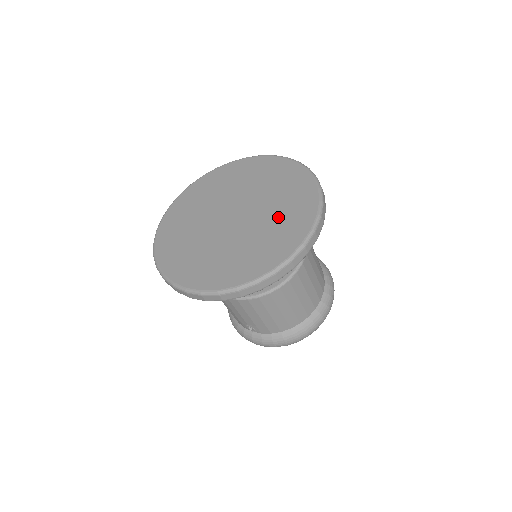
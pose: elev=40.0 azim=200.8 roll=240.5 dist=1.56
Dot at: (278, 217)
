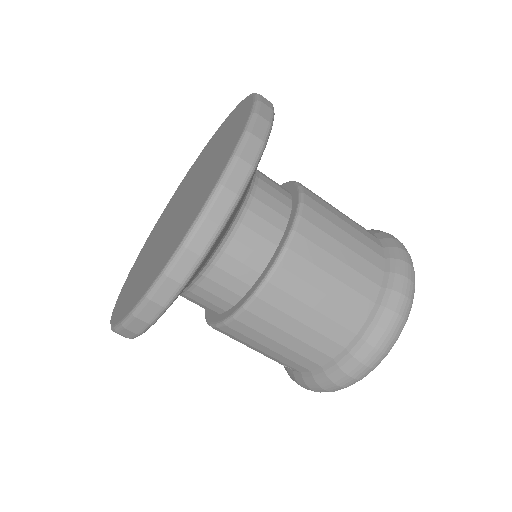
Dot at: (202, 185)
